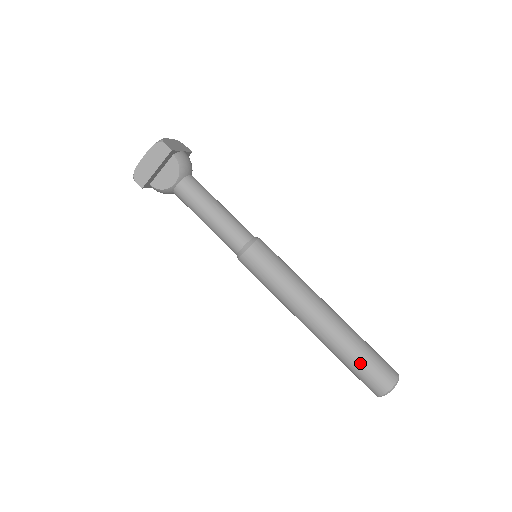
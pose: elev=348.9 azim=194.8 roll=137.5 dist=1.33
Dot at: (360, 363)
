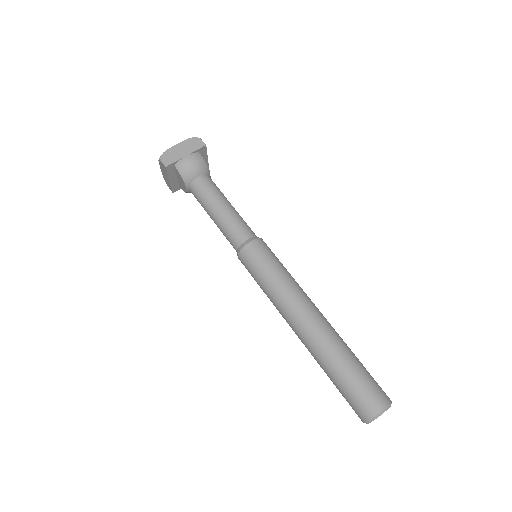
Dot at: (336, 386)
